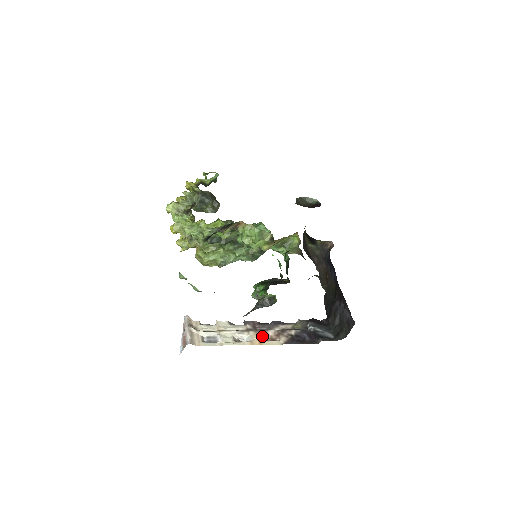
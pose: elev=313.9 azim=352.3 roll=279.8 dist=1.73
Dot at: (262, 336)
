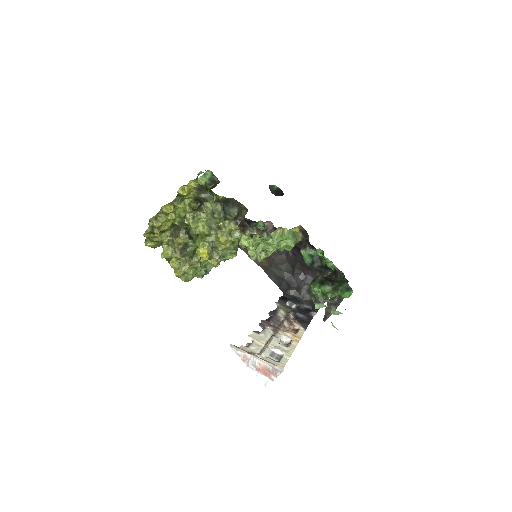
Dot at: (289, 331)
